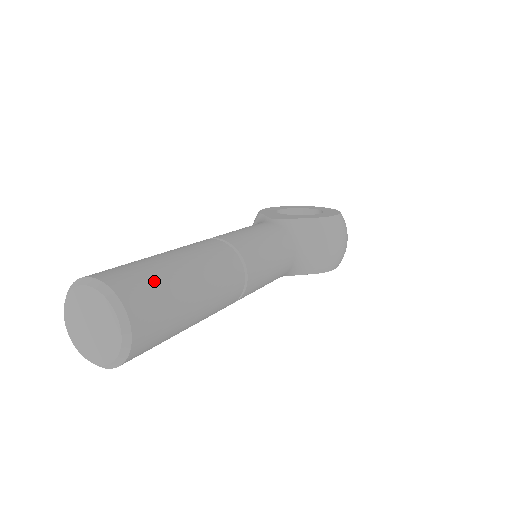
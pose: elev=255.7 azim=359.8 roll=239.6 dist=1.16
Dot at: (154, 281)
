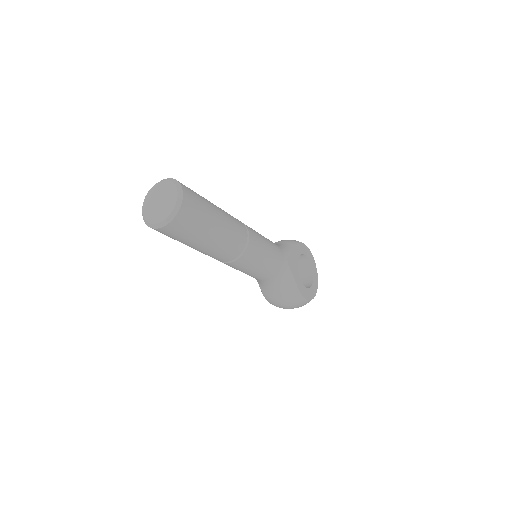
Dot at: (195, 225)
